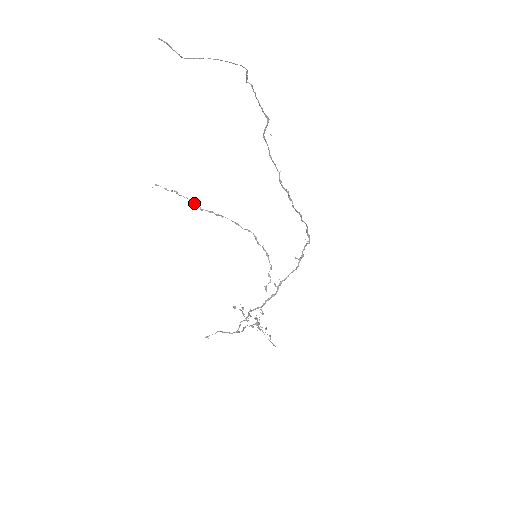
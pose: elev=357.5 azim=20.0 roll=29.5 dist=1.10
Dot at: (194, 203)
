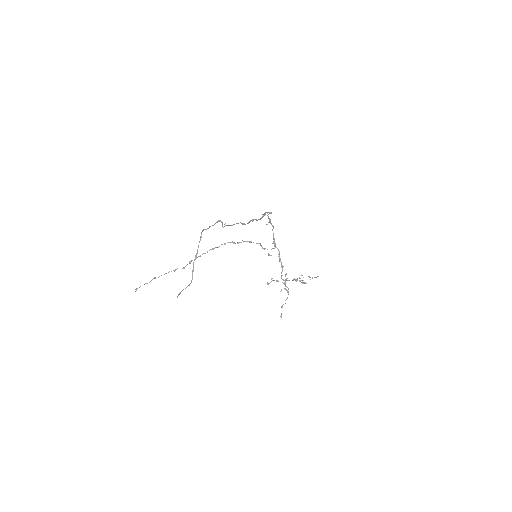
Dot at: occluded
